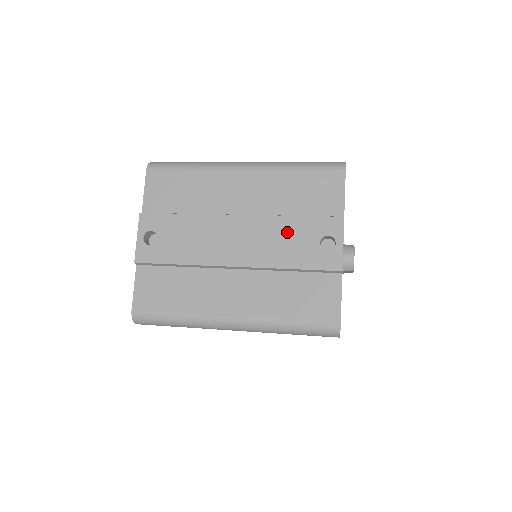
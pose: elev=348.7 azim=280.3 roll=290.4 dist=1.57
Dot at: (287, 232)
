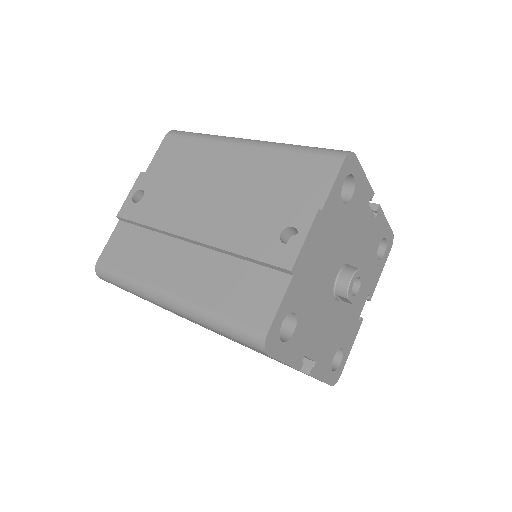
Dot at: (253, 214)
